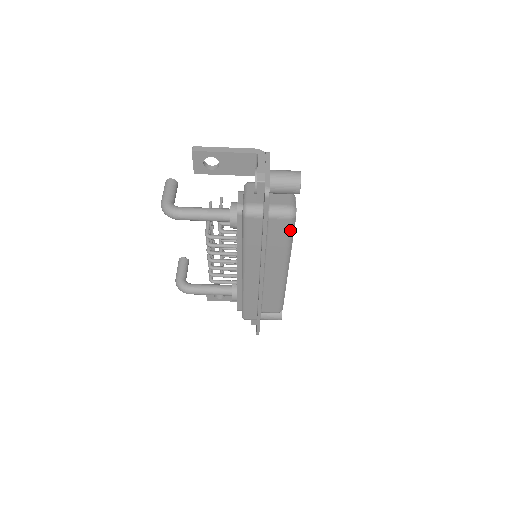
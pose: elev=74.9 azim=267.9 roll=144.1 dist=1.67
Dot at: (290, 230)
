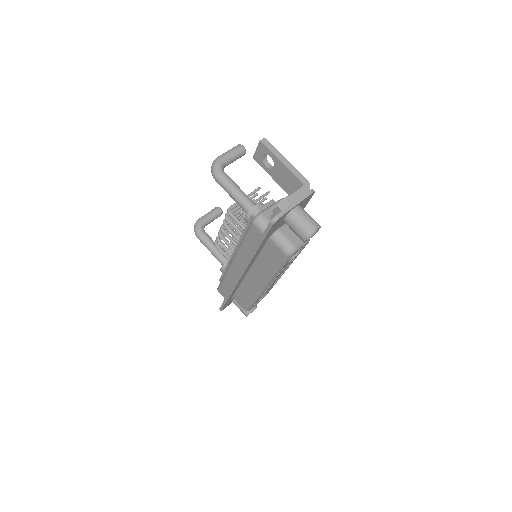
Dot at: (281, 261)
